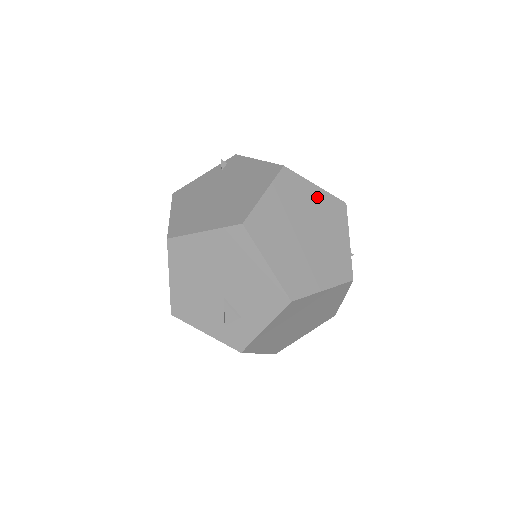
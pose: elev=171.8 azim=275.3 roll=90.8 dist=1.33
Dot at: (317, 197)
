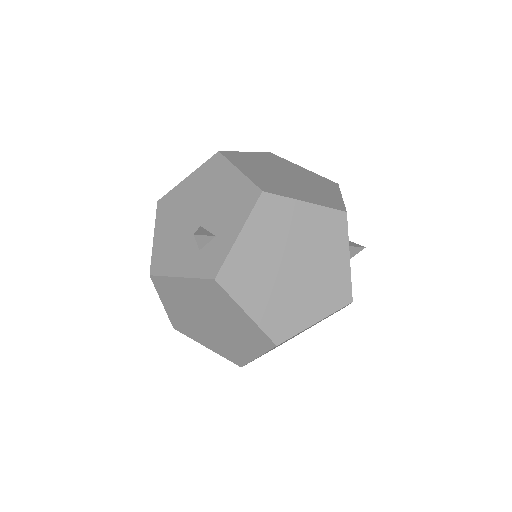
Dot at: (304, 171)
